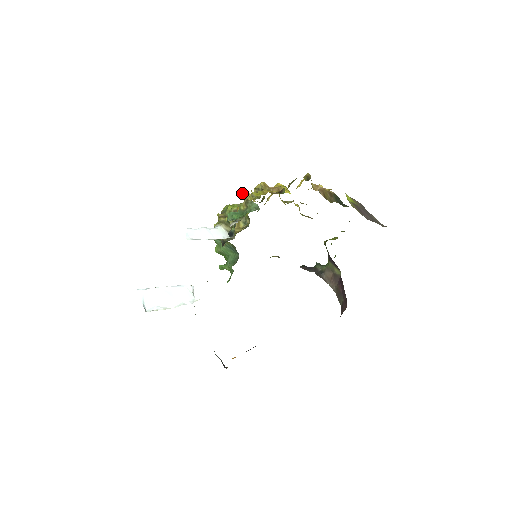
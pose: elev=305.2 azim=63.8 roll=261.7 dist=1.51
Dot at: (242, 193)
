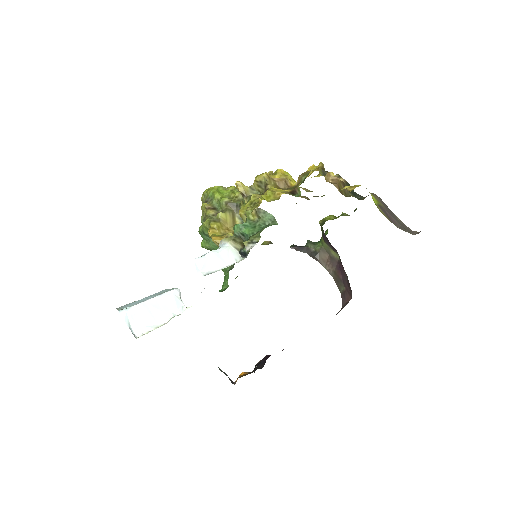
Dot at: (239, 186)
